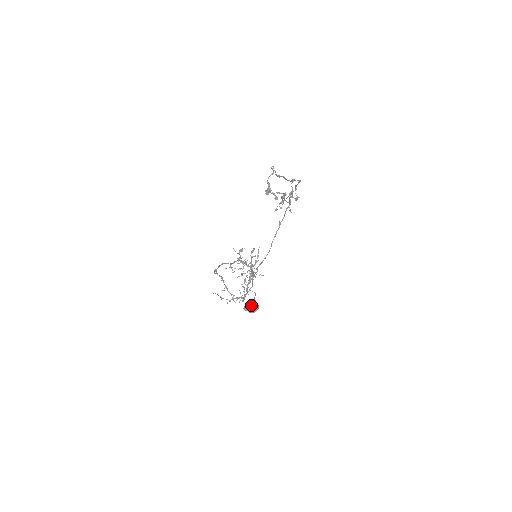
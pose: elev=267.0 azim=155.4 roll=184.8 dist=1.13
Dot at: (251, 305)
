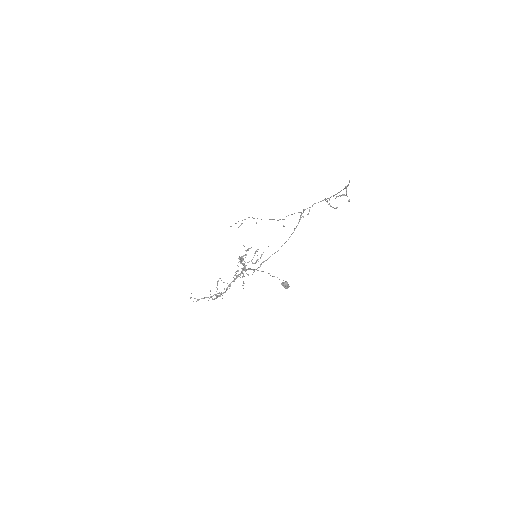
Dot at: (287, 282)
